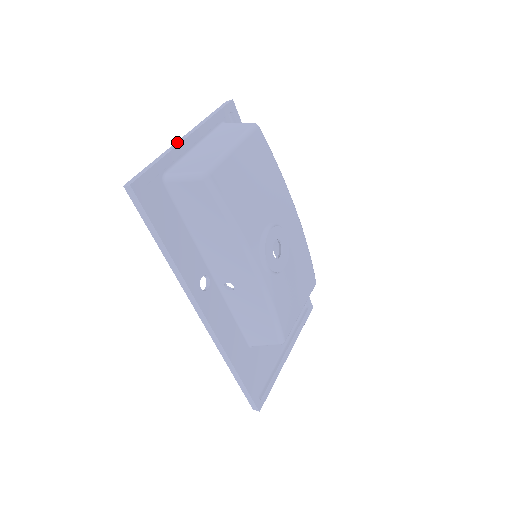
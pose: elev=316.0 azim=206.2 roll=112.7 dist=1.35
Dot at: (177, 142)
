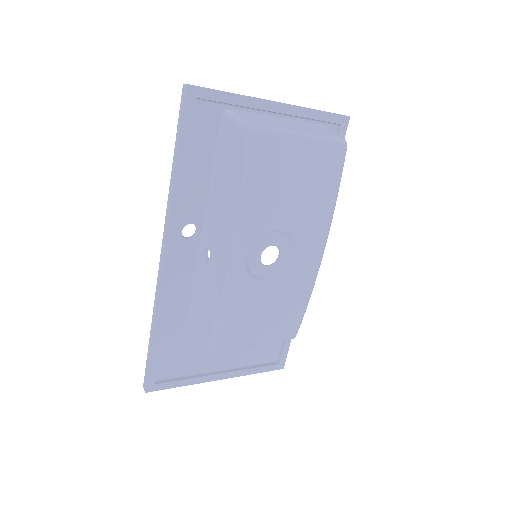
Dot at: (264, 99)
